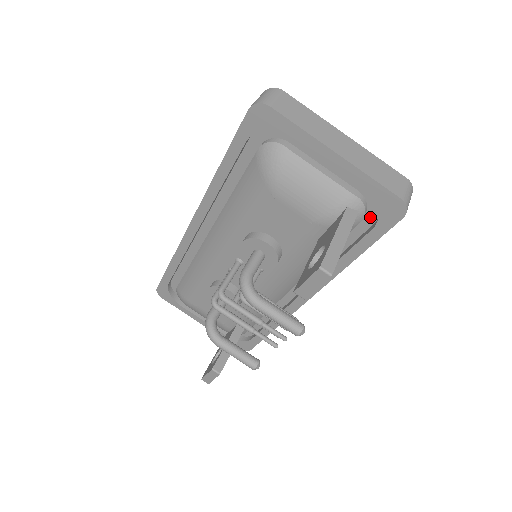
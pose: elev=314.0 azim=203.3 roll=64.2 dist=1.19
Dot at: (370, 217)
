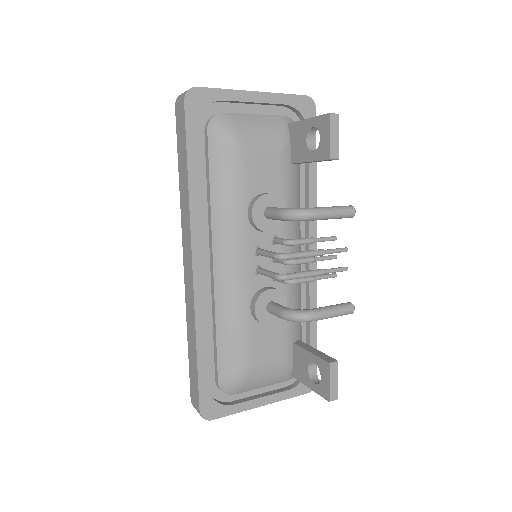
Dot at: occluded
